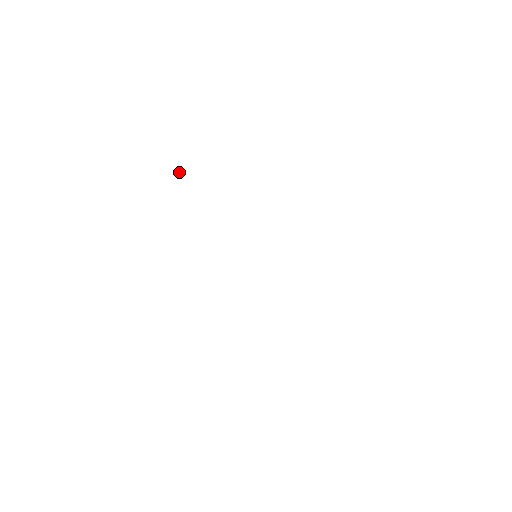
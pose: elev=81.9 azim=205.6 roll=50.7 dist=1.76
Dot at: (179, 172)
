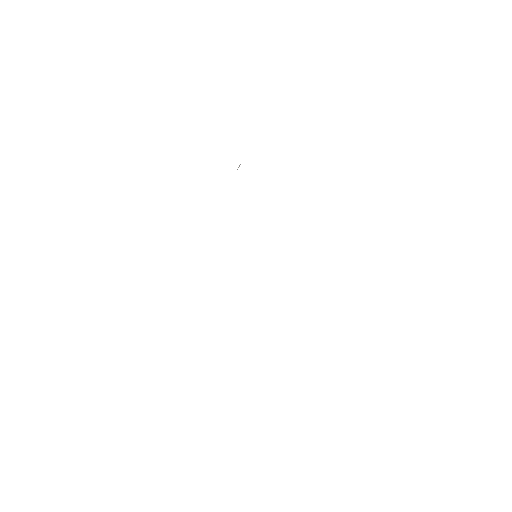
Dot at: occluded
